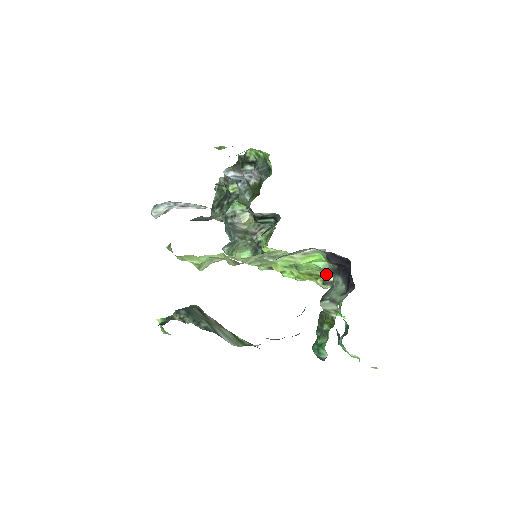
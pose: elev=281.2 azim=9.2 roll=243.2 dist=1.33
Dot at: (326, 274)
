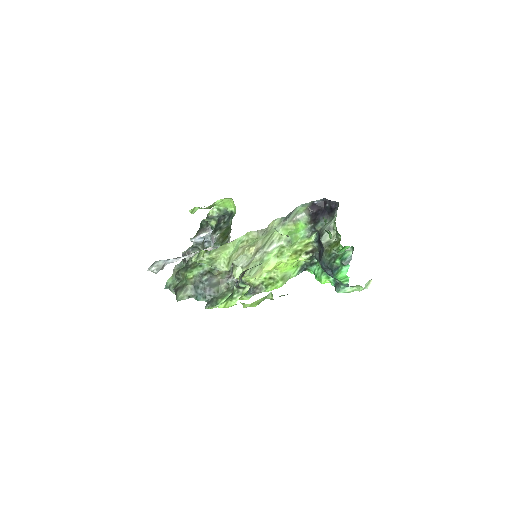
Dot at: (305, 246)
